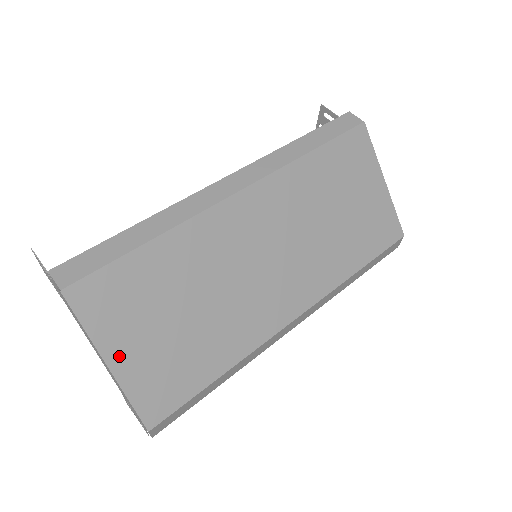
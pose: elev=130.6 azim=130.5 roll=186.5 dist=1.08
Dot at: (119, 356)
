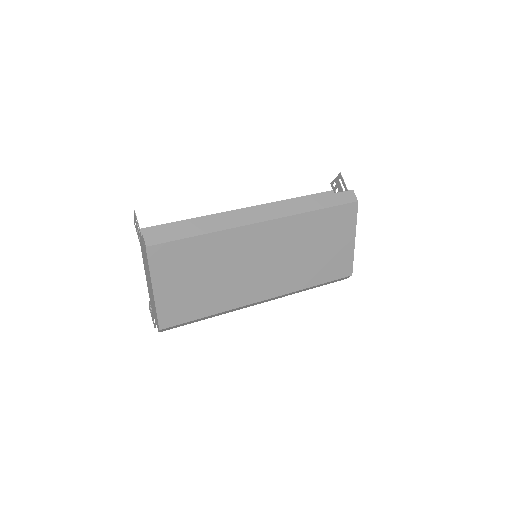
Dot at: (161, 288)
